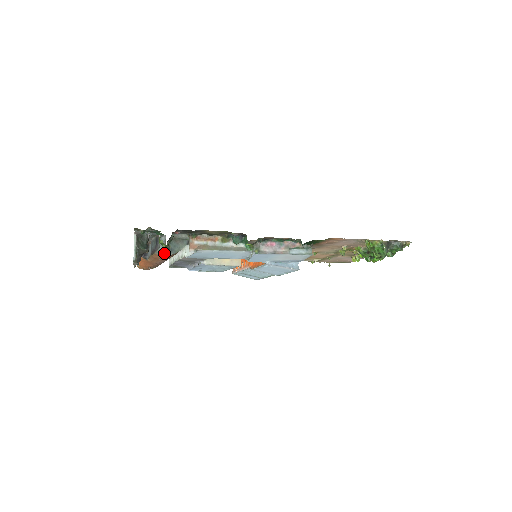
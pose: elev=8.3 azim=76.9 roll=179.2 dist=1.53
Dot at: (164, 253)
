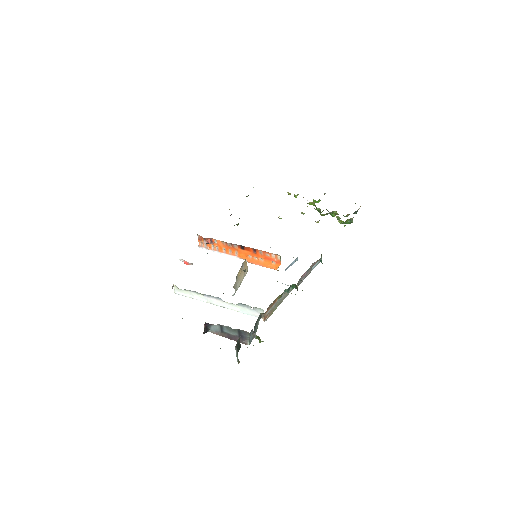
Dot at: (252, 339)
